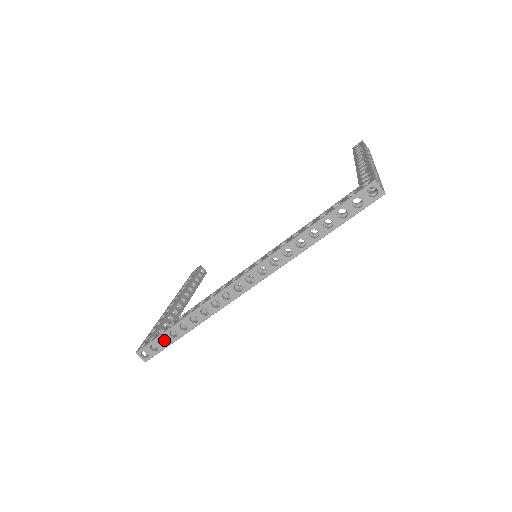
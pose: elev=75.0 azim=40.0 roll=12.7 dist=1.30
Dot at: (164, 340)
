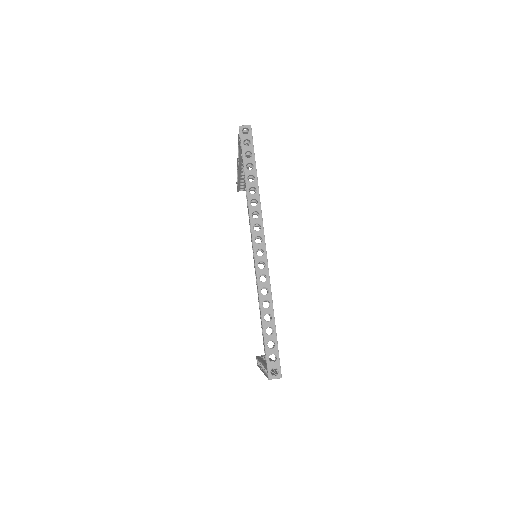
Dot at: occluded
